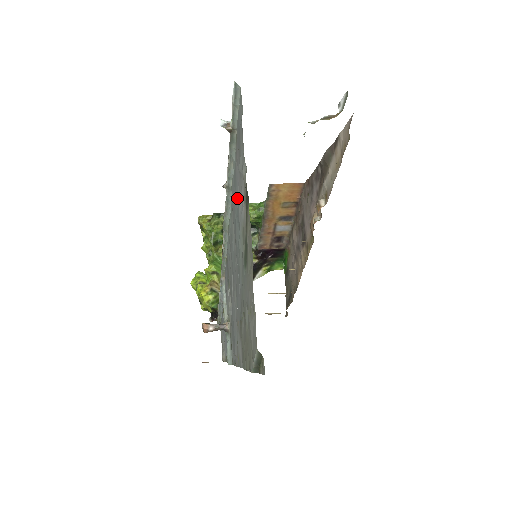
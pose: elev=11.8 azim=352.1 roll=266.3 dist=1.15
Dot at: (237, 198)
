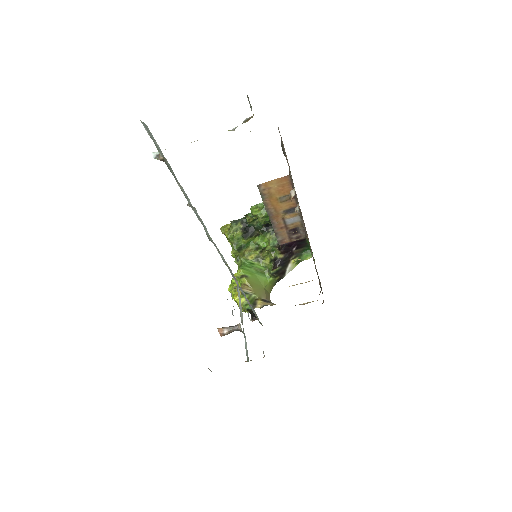
Dot at: occluded
